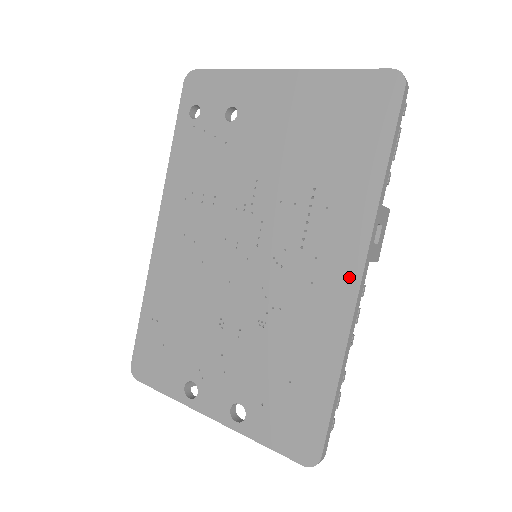
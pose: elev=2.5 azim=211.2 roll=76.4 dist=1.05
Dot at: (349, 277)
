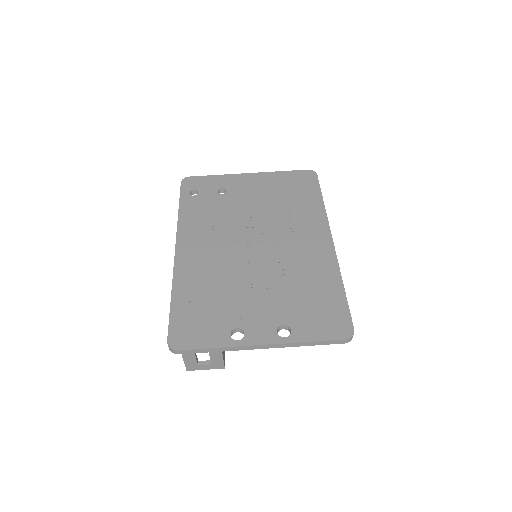
Dot at: (326, 240)
